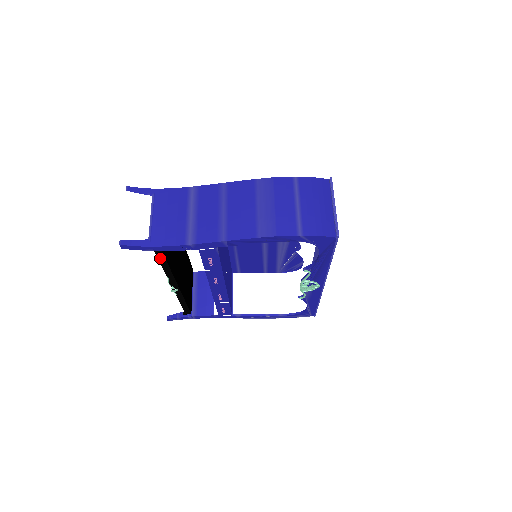
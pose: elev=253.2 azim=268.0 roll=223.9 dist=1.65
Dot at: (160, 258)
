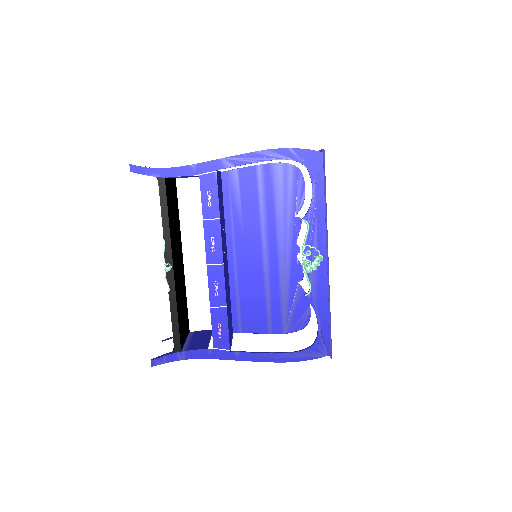
Dot at: (162, 198)
